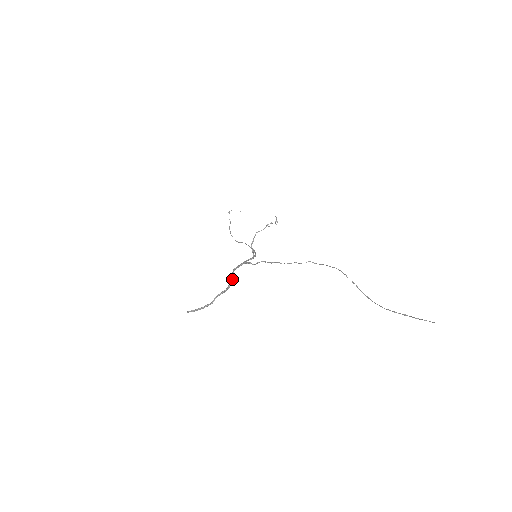
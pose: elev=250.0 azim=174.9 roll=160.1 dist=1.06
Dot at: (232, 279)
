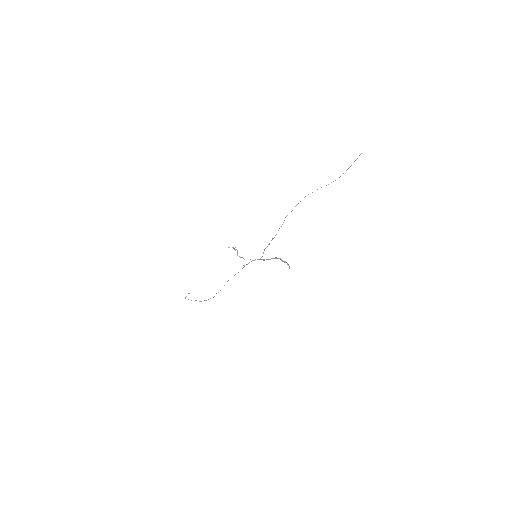
Dot at: (272, 258)
